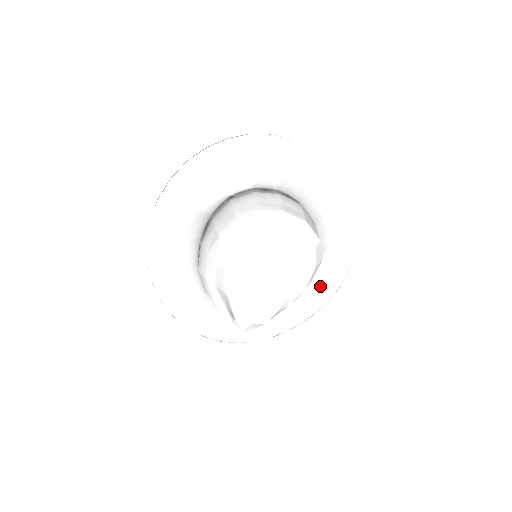
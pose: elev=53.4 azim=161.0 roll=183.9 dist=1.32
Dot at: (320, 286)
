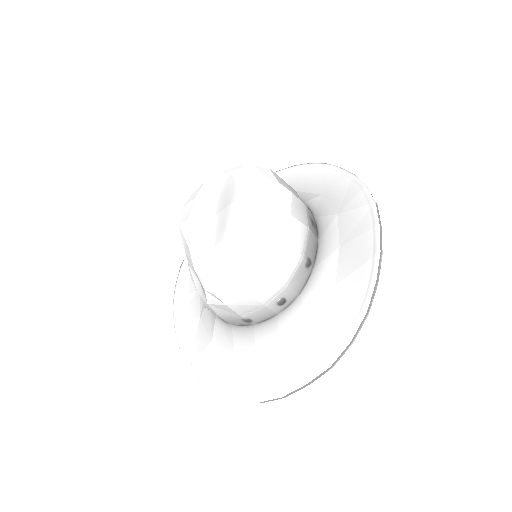
Dot at: (353, 261)
